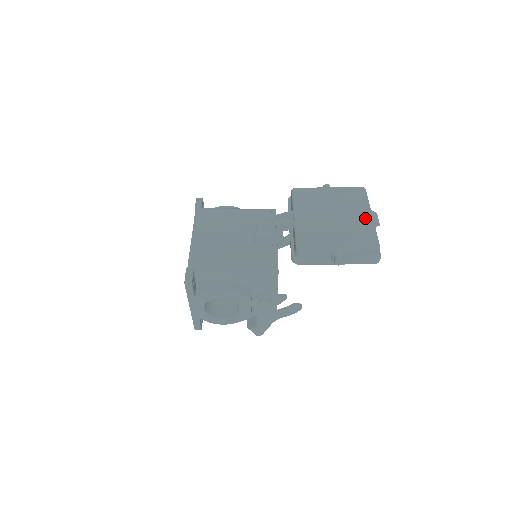
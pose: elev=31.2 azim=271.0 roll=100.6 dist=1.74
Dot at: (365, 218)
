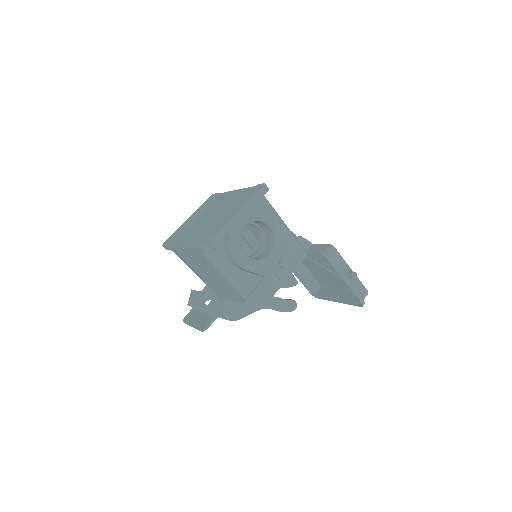
Dot at: (343, 285)
